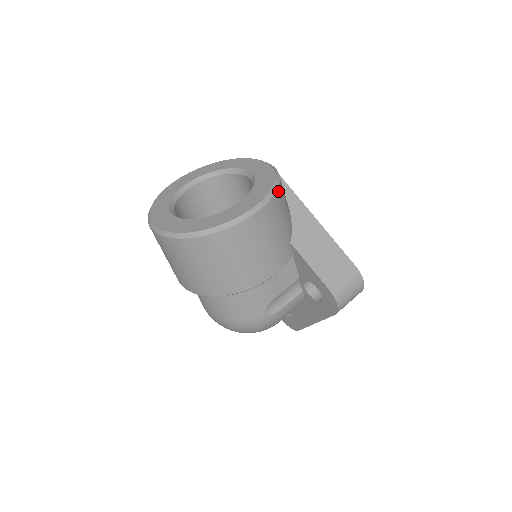
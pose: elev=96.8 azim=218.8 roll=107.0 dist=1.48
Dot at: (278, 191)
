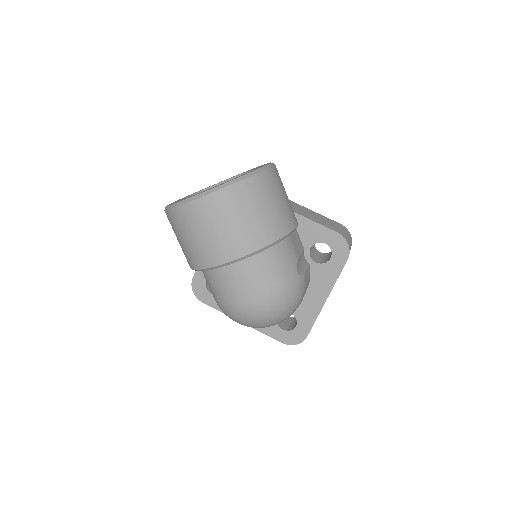
Dot at: occluded
